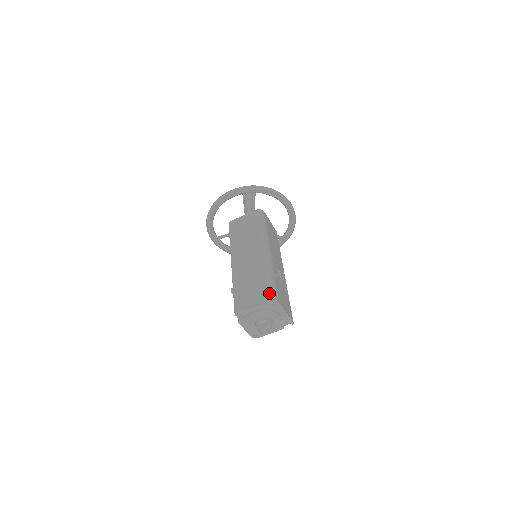
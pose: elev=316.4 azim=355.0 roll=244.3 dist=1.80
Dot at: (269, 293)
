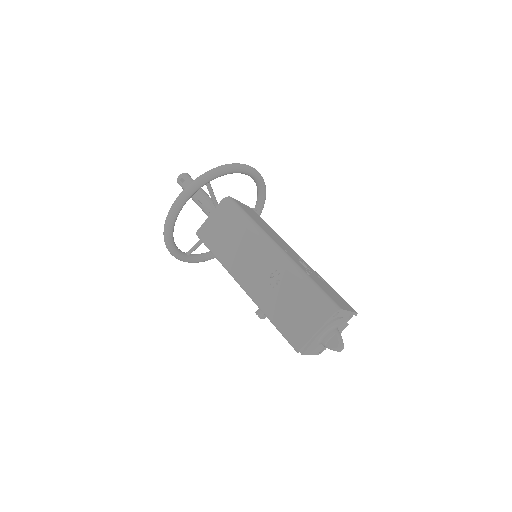
Dot at: (323, 305)
